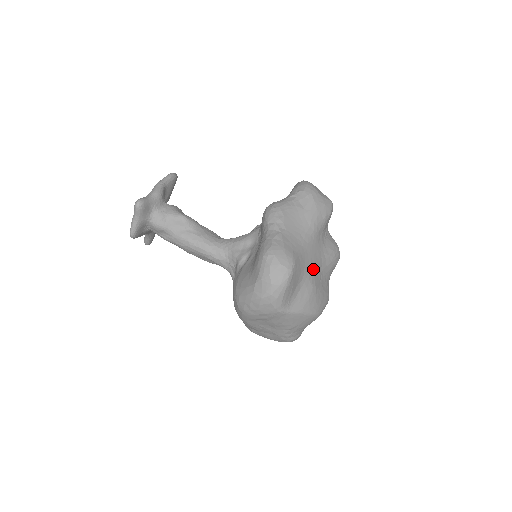
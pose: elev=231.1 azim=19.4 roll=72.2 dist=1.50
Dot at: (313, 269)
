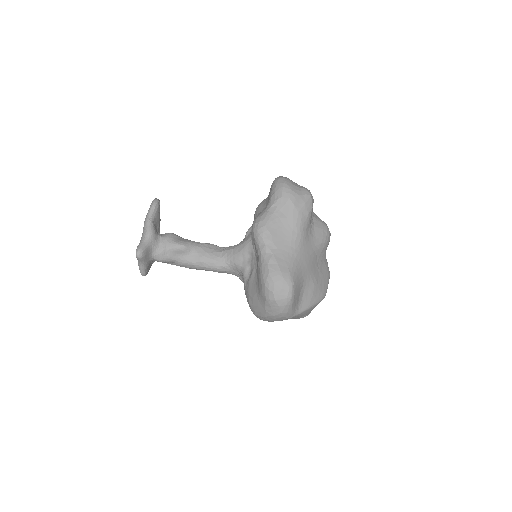
Dot at: (310, 268)
